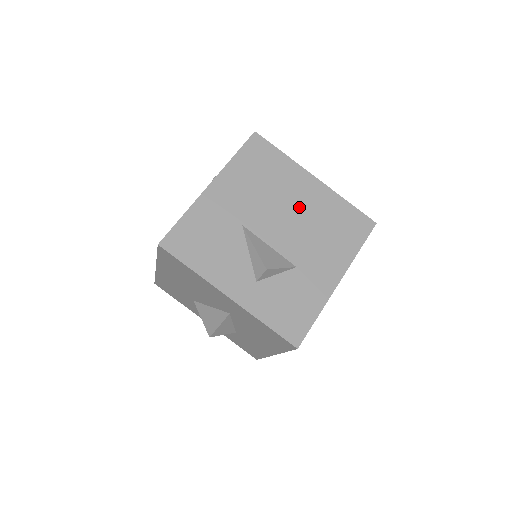
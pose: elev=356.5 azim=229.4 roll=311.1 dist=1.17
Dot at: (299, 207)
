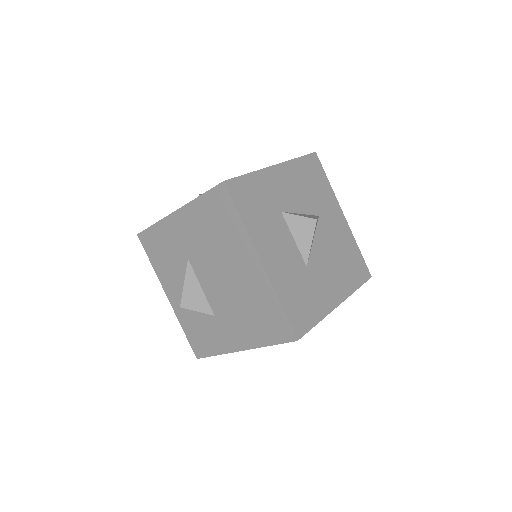
Dot at: (234, 276)
